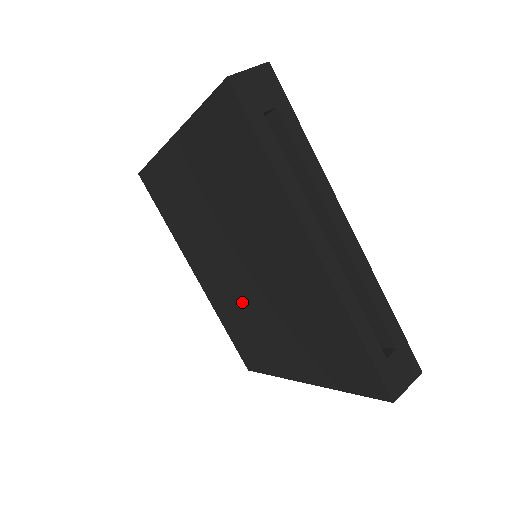
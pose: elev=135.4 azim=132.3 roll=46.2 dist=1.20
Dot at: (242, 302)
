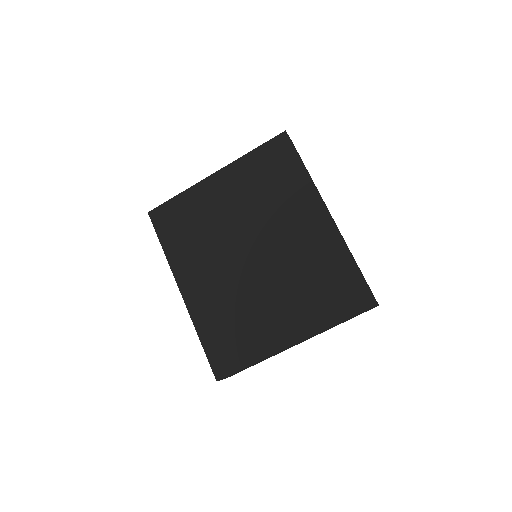
Dot at: (240, 292)
